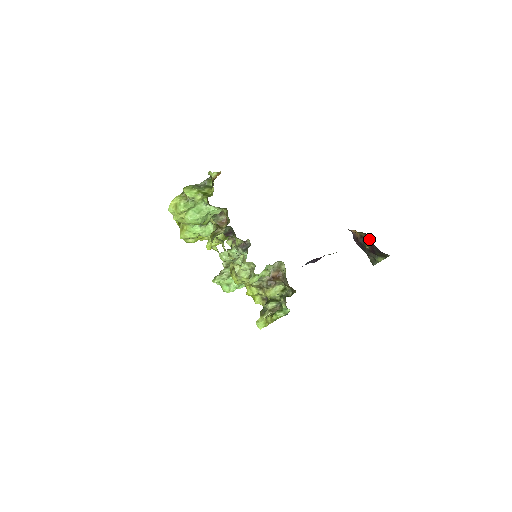
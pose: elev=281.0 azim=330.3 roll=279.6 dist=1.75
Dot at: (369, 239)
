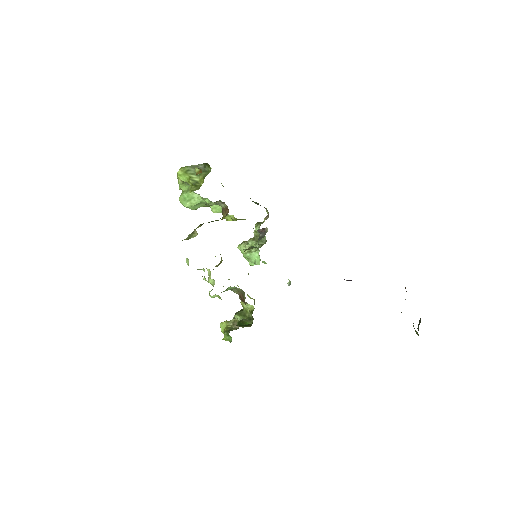
Dot at: occluded
